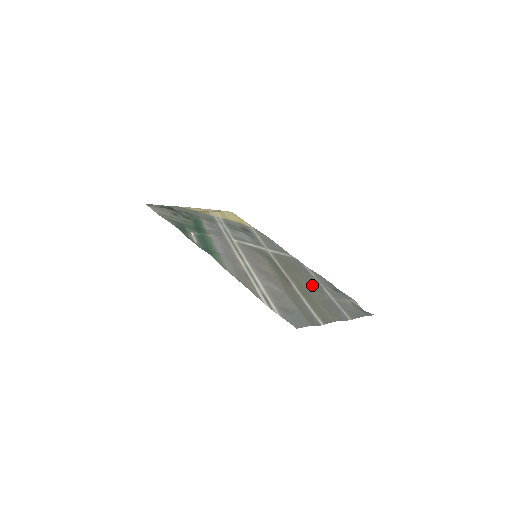
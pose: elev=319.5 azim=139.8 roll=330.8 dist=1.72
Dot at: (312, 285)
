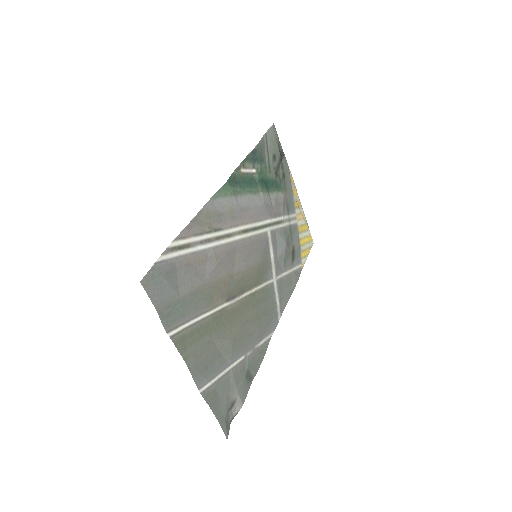
Dot at: (240, 334)
